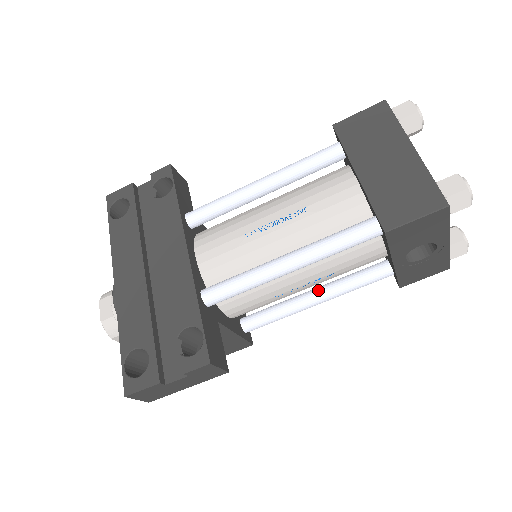
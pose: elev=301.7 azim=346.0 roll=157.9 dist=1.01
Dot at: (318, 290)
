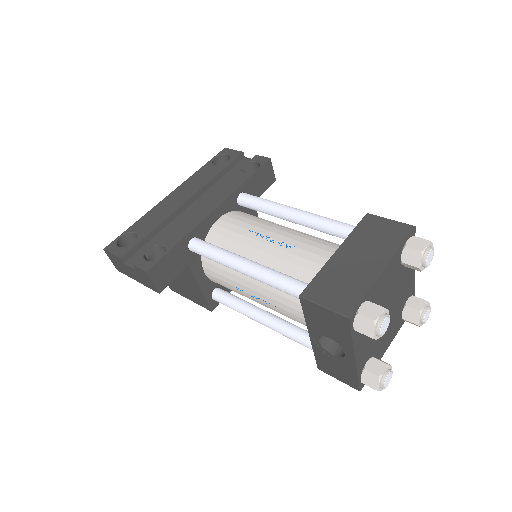
Dot at: (270, 315)
